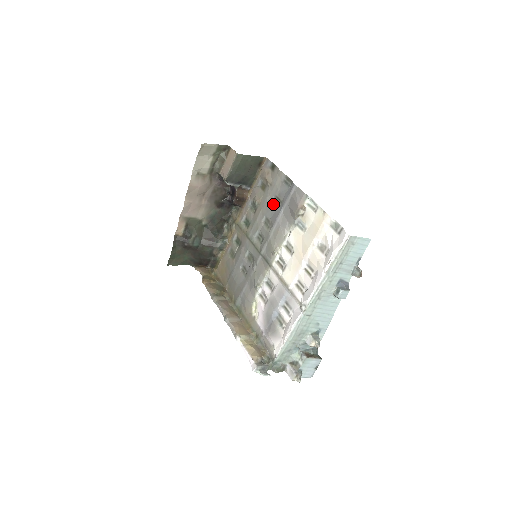
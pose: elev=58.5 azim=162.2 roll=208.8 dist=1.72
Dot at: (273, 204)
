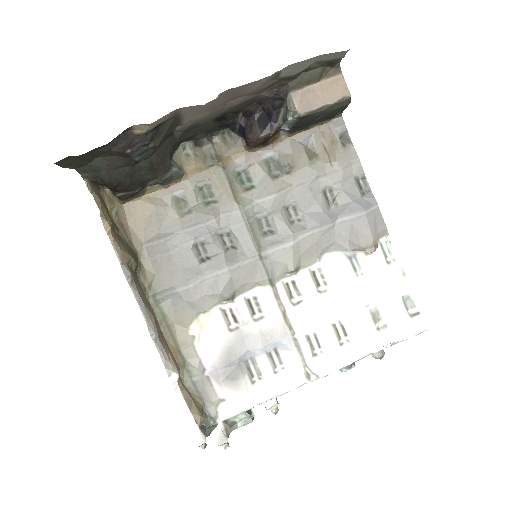
Dot at: (321, 197)
